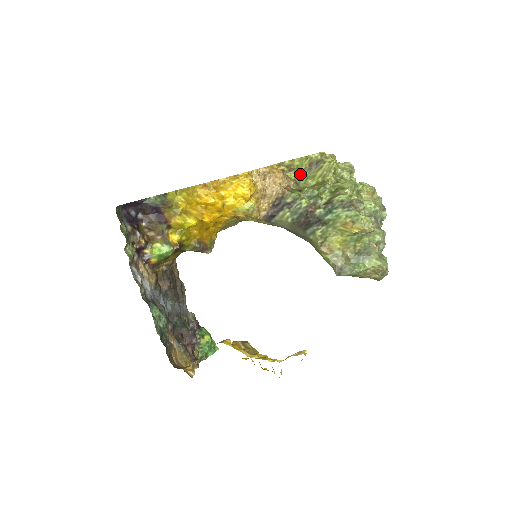
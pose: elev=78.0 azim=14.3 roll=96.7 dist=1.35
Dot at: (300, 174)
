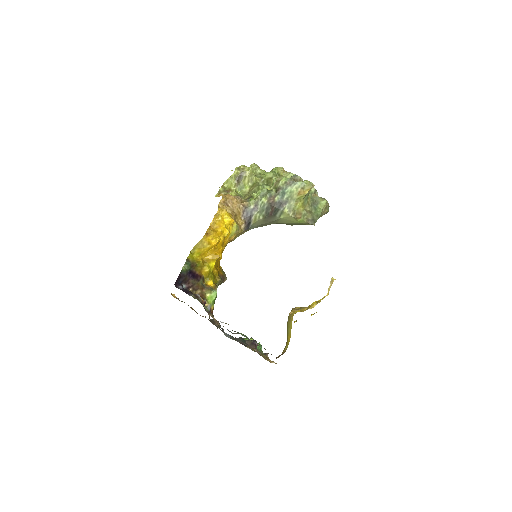
Dot at: (235, 190)
